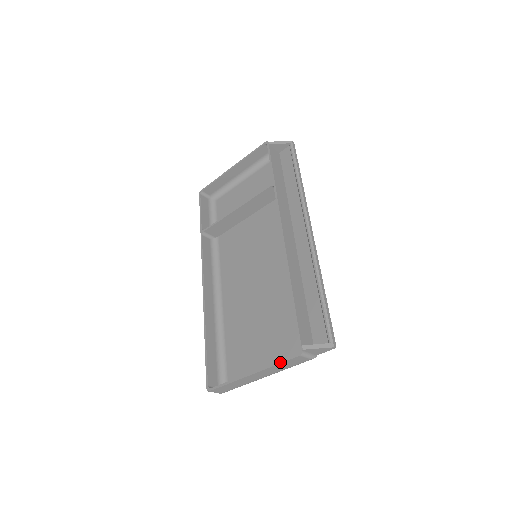
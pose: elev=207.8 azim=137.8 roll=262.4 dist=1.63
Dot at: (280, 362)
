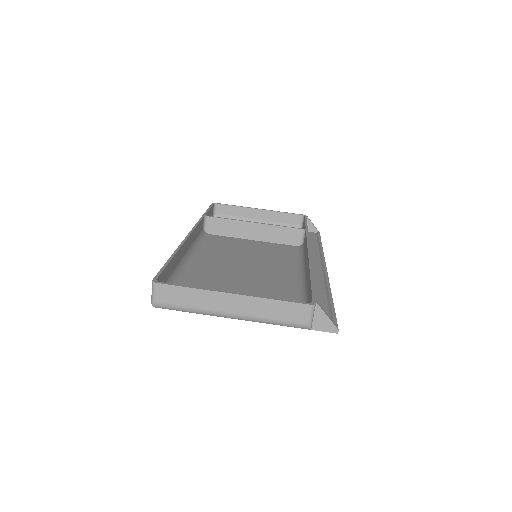
Dot at: (282, 299)
